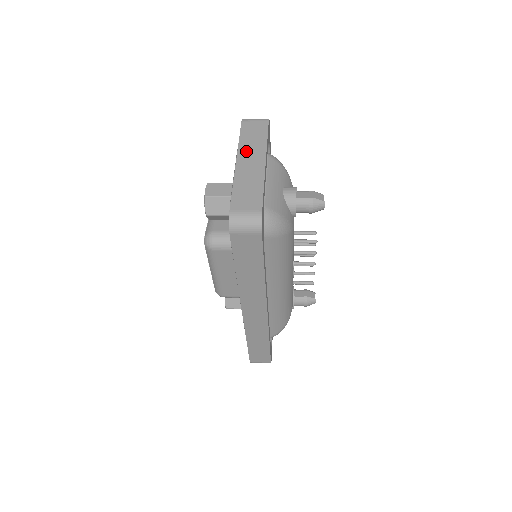
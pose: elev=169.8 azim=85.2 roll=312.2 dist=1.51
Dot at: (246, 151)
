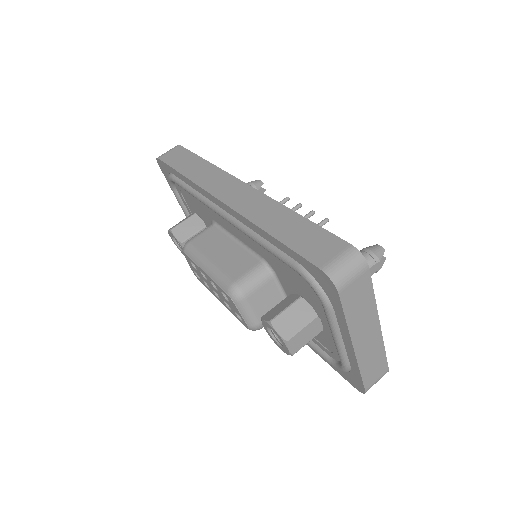
Dot at: (359, 329)
